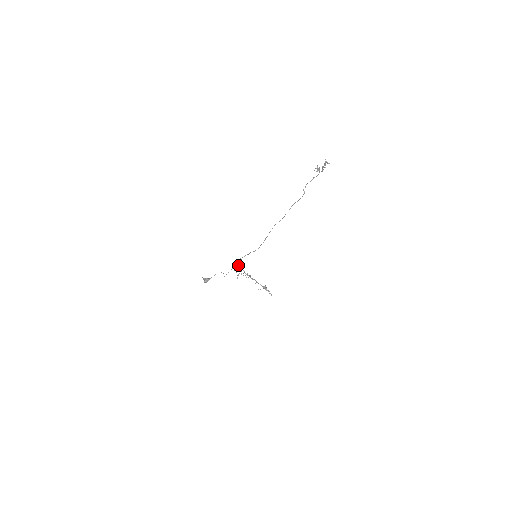
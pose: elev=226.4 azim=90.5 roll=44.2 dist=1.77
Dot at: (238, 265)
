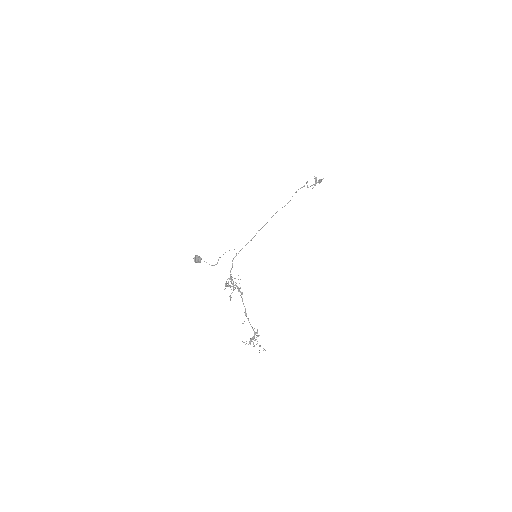
Dot at: (231, 279)
